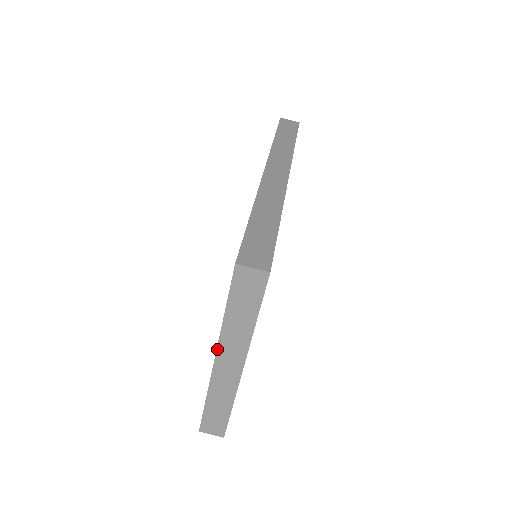
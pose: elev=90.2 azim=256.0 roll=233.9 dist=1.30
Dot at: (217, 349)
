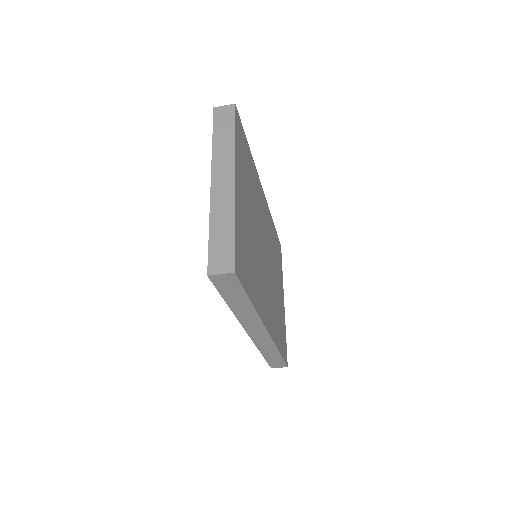
Dot at: occluded
